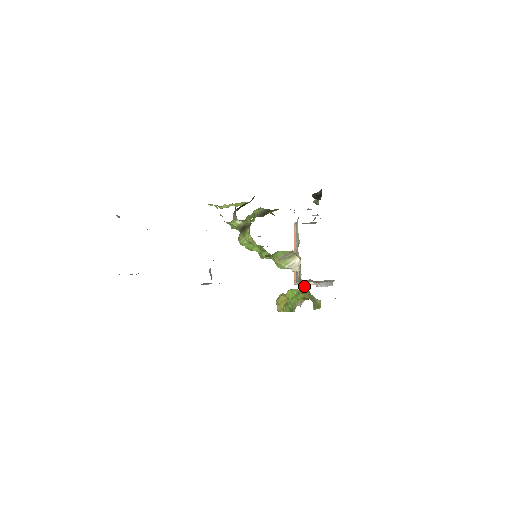
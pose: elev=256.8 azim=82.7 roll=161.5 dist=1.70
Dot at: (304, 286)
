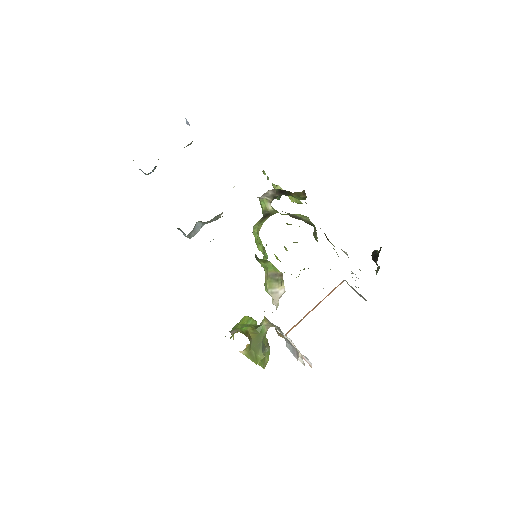
Dot at: (262, 323)
